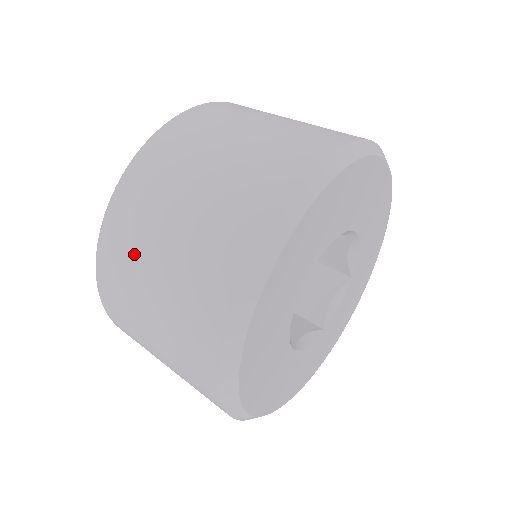
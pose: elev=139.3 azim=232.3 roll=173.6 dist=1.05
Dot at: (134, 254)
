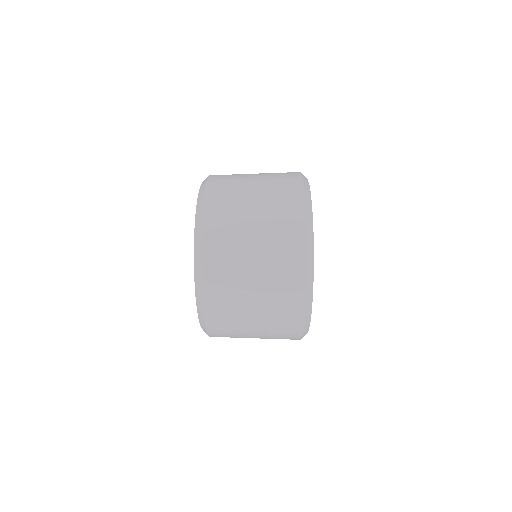
Dot at: (235, 185)
